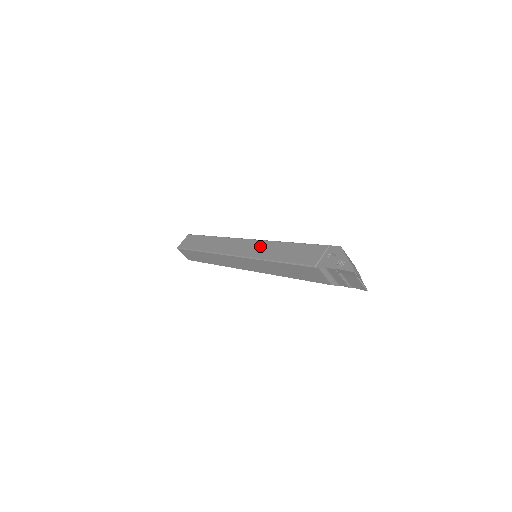
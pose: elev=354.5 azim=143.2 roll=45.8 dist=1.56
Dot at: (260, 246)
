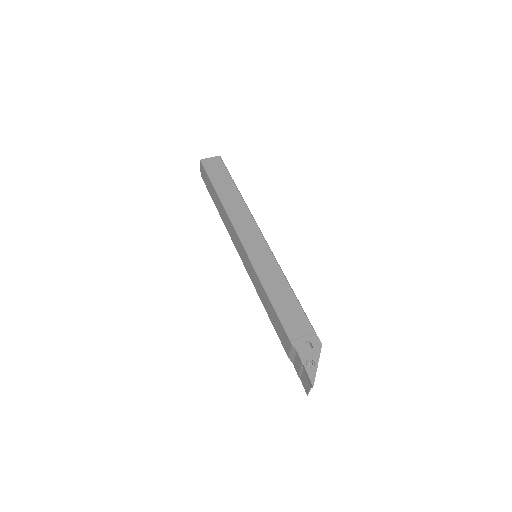
Dot at: (267, 258)
